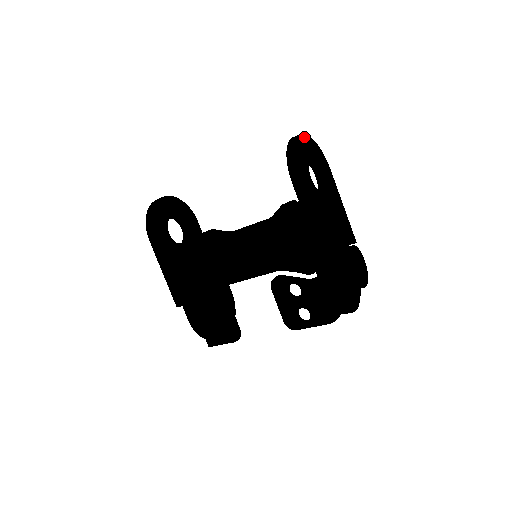
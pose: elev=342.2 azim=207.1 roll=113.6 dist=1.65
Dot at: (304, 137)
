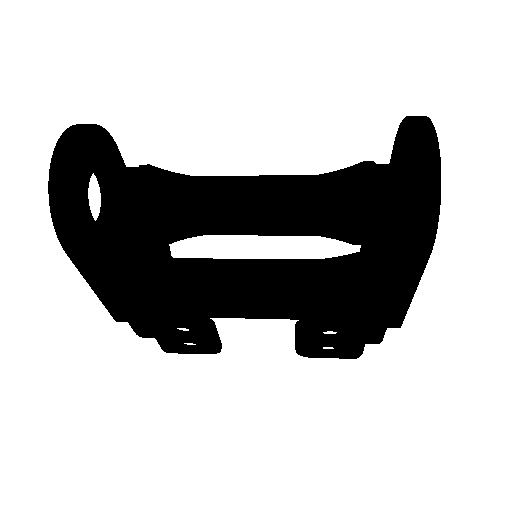
Dot at: (434, 137)
